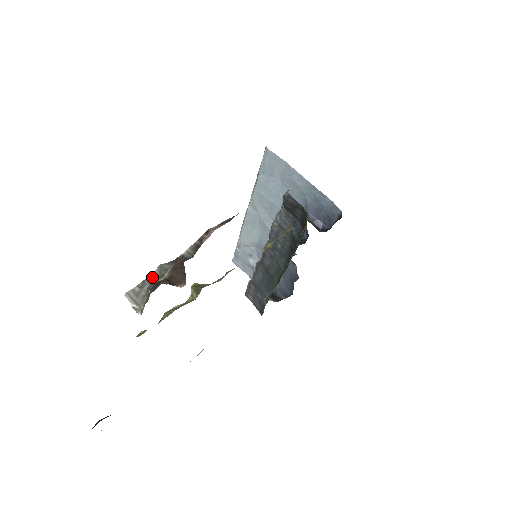
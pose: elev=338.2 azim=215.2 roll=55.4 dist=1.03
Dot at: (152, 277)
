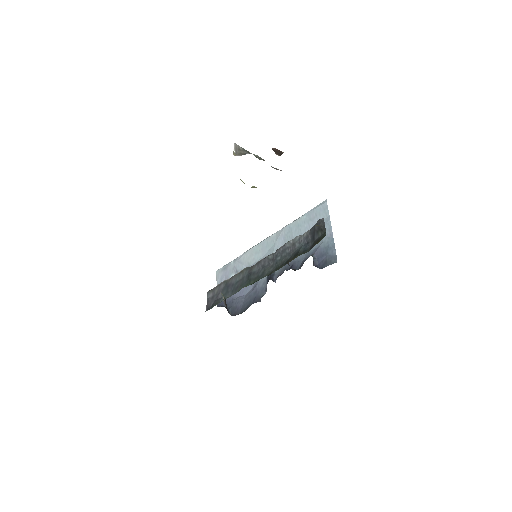
Dot at: (251, 153)
